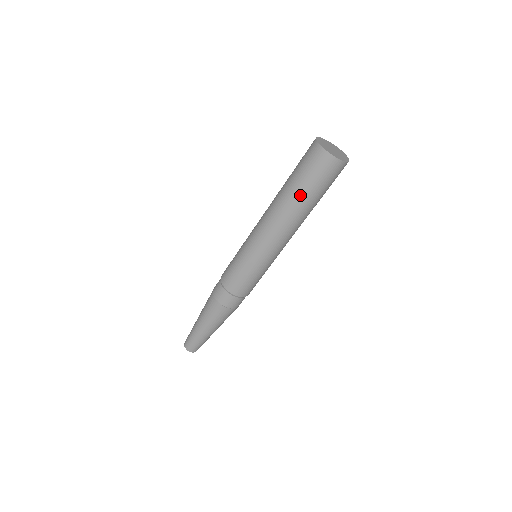
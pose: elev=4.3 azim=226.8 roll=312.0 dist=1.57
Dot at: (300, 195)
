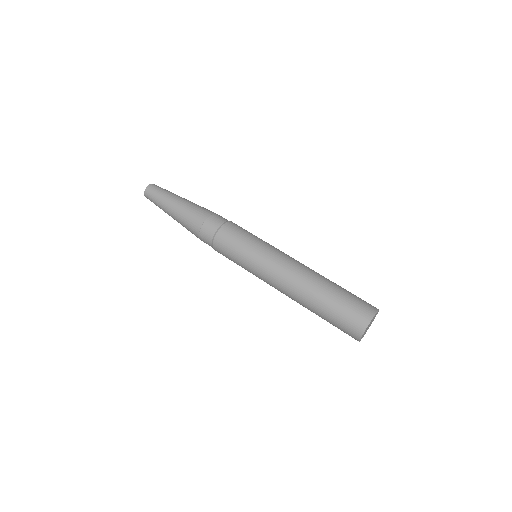
Dot at: (319, 316)
